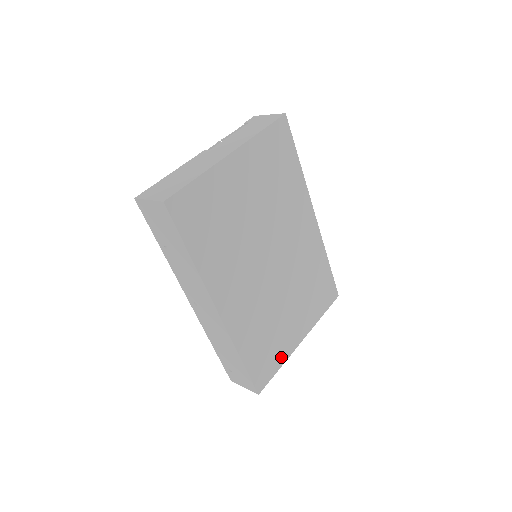
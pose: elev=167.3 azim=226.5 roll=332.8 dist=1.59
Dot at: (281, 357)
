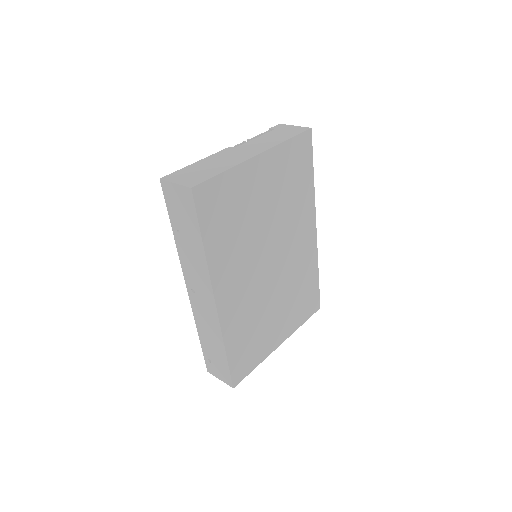
Dot at: (260, 356)
